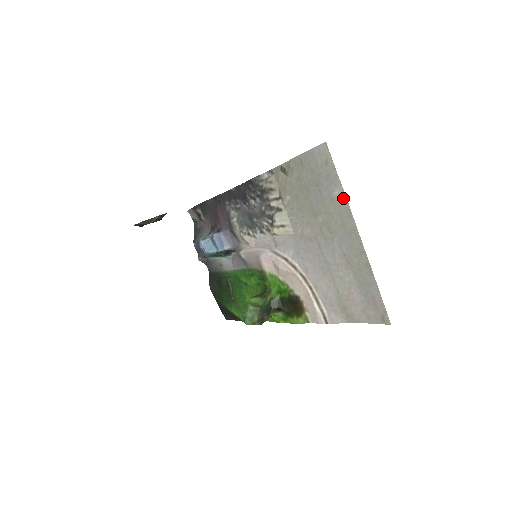
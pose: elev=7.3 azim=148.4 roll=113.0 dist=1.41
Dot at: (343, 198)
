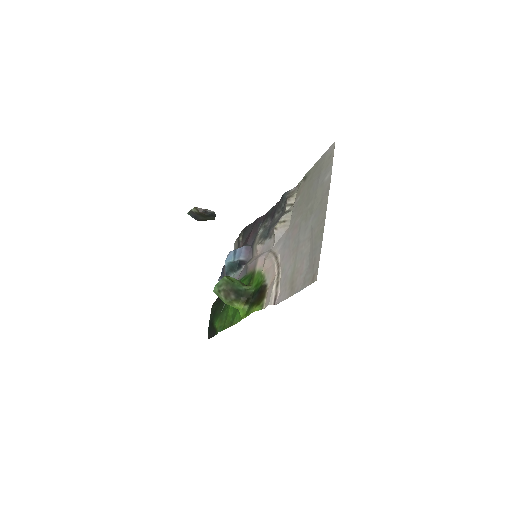
Dot at: (329, 179)
